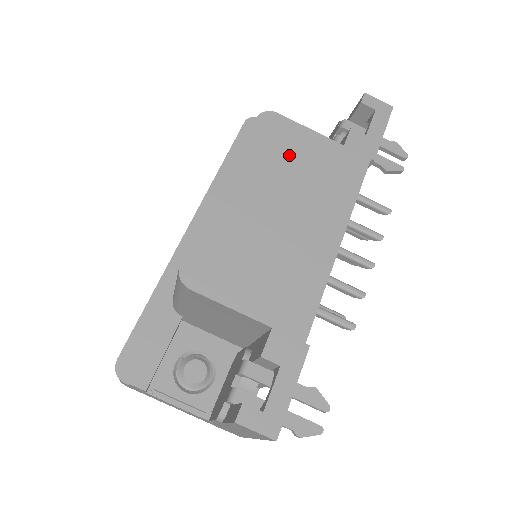
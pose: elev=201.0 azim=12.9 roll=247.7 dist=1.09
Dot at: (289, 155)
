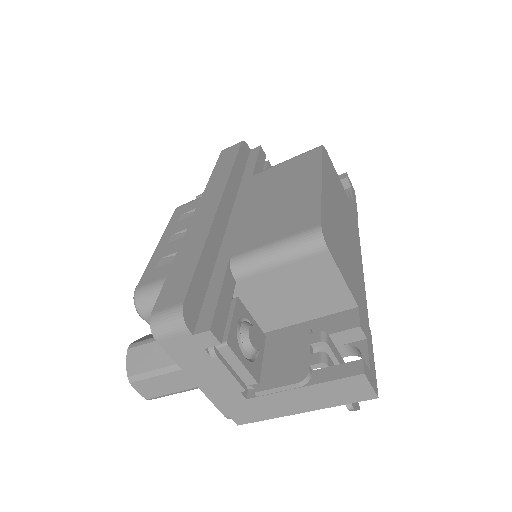
Dot at: (336, 186)
